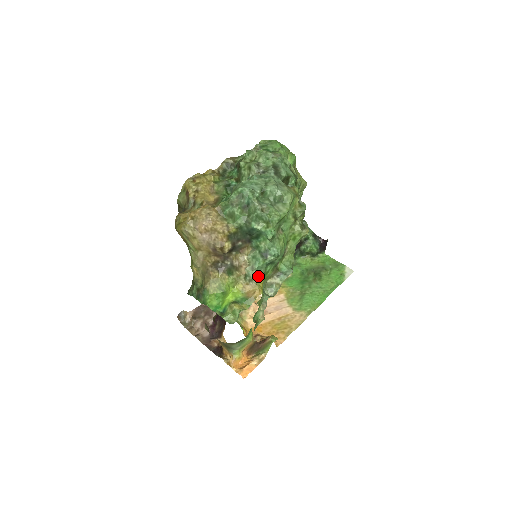
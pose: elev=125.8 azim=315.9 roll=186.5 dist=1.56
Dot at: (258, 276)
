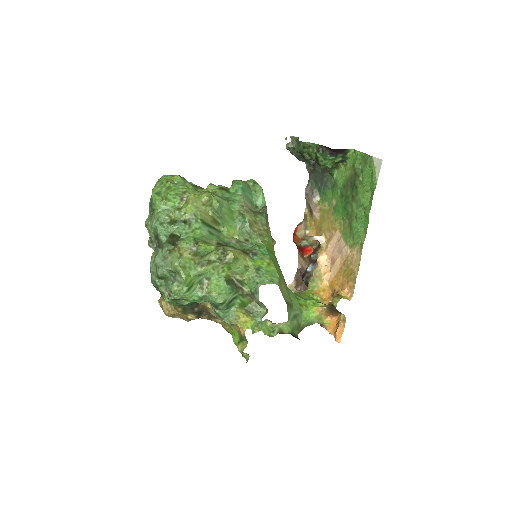
Dot at: (232, 318)
